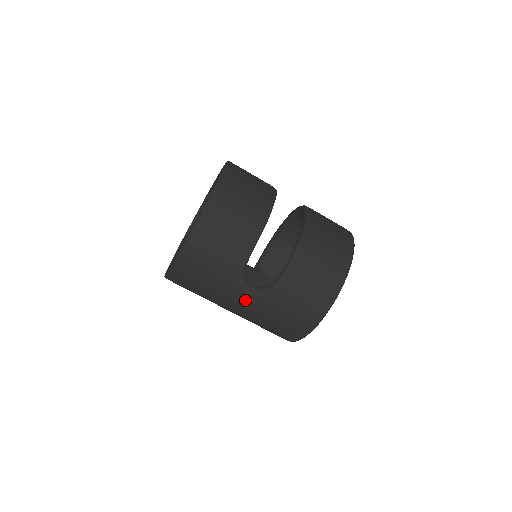
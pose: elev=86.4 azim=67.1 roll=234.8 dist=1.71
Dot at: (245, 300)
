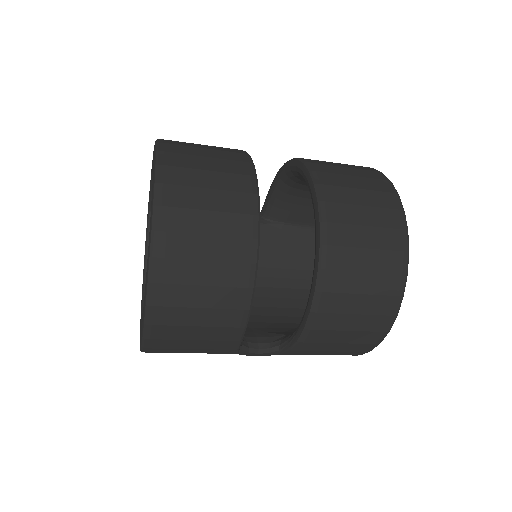
Dot at: occluded
